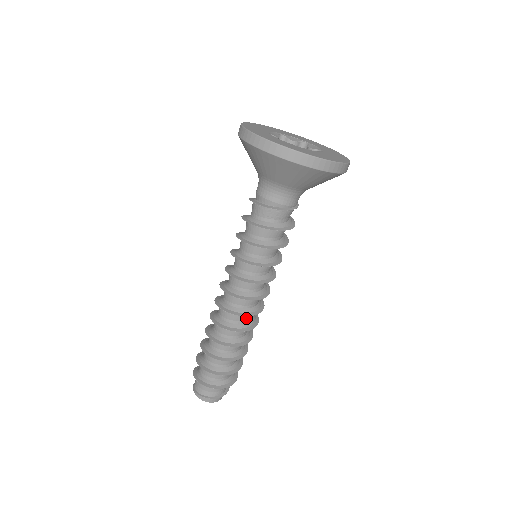
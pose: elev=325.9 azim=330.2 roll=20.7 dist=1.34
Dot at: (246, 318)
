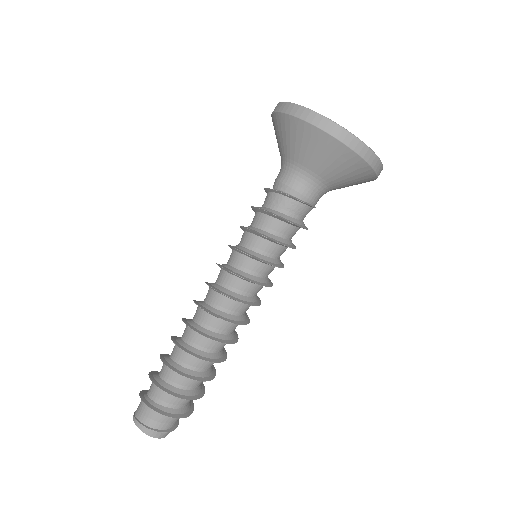
Dot at: (231, 328)
